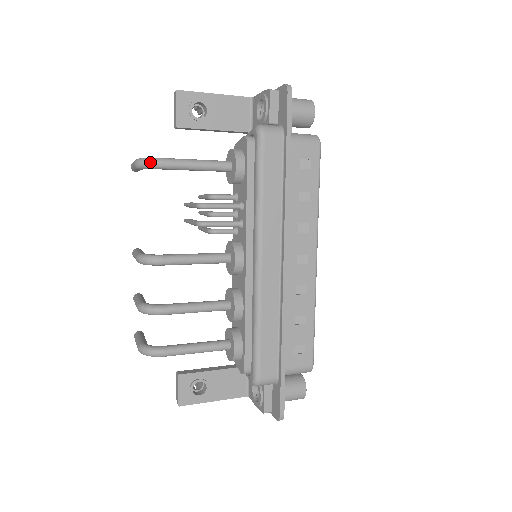
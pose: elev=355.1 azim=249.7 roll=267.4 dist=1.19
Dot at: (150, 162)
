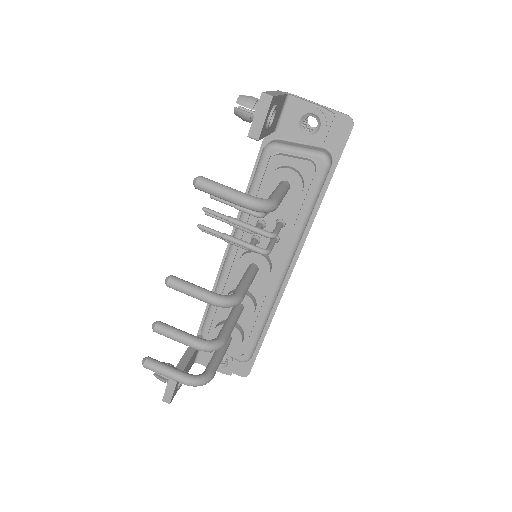
Dot at: (273, 208)
